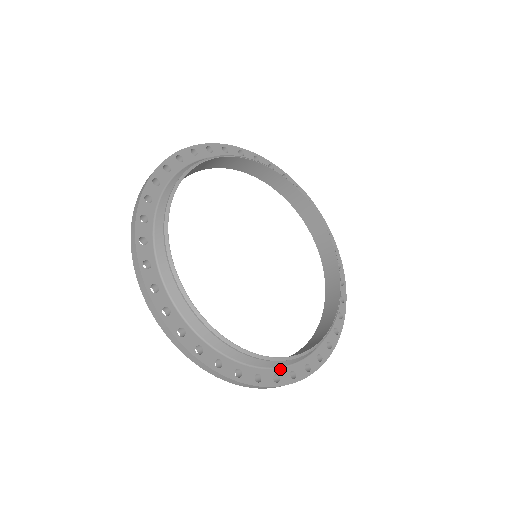
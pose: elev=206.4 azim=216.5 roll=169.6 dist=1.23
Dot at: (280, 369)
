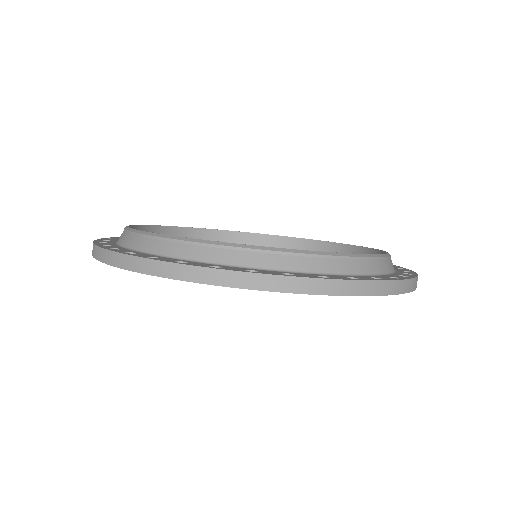
Dot at: (296, 273)
